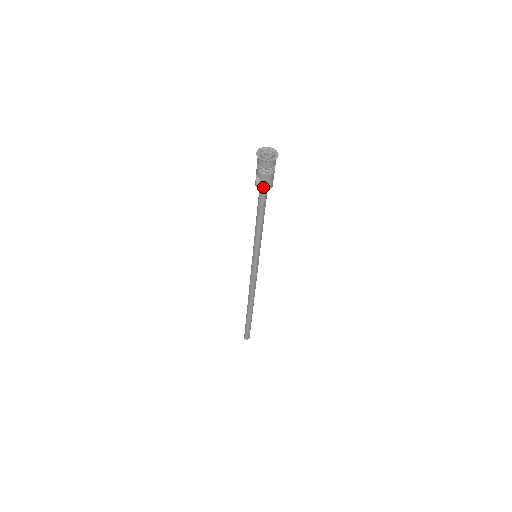
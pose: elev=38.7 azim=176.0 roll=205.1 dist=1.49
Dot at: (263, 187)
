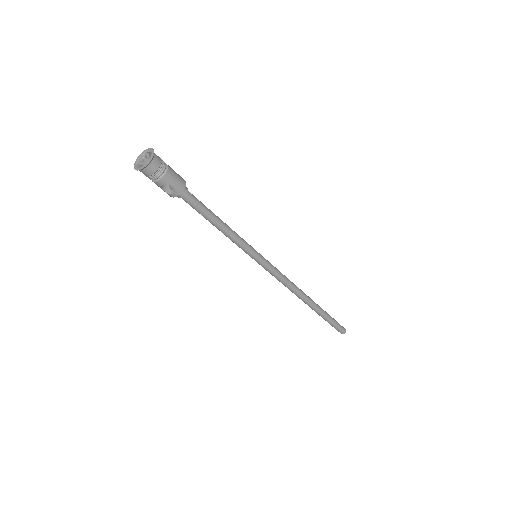
Dot at: (180, 187)
